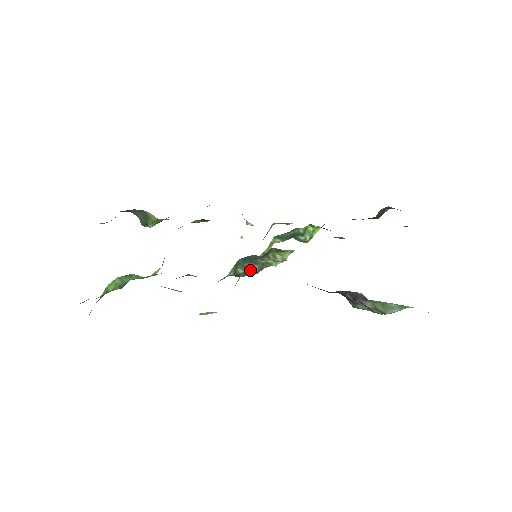
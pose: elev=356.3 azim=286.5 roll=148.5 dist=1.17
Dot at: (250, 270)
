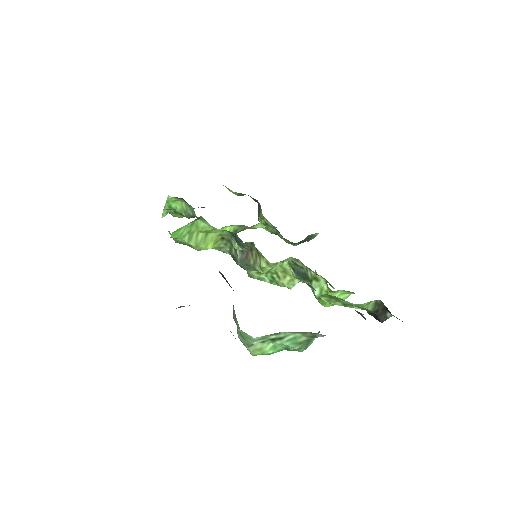
Dot at: (238, 256)
